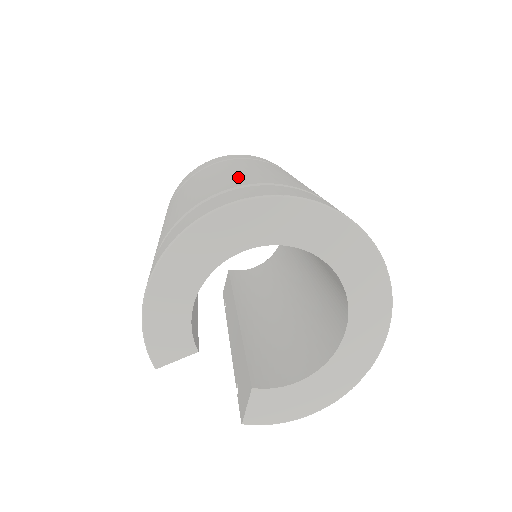
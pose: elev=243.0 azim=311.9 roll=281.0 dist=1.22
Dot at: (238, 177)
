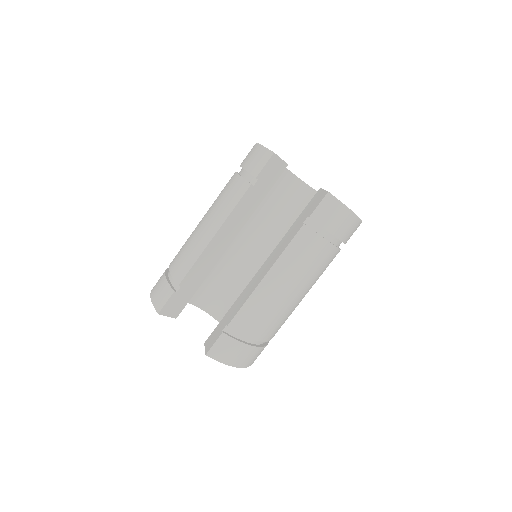
Dot at: occluded
